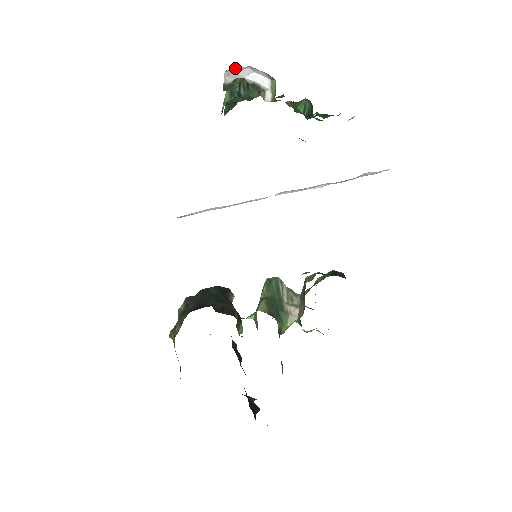
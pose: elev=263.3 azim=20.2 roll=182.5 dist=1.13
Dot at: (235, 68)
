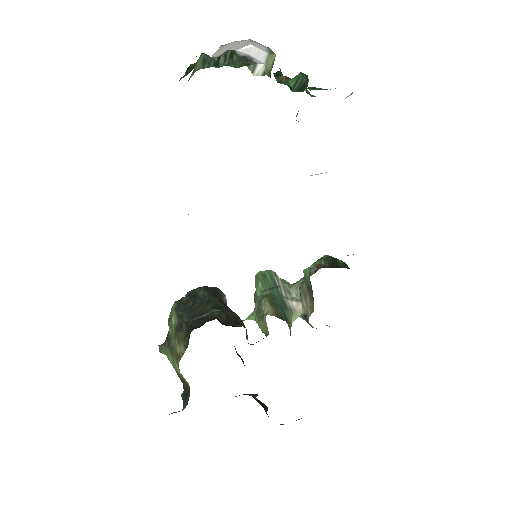
Dot at: occluded
